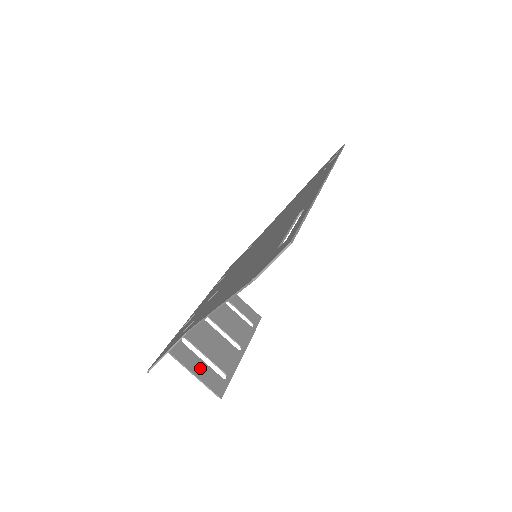
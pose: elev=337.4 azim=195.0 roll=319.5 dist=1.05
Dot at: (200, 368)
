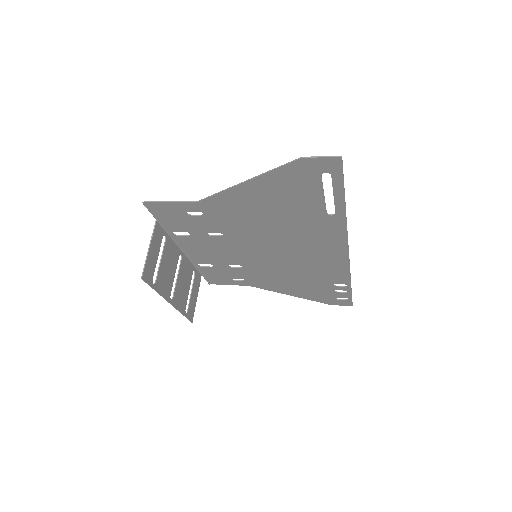
Dot at: (154, 255)
